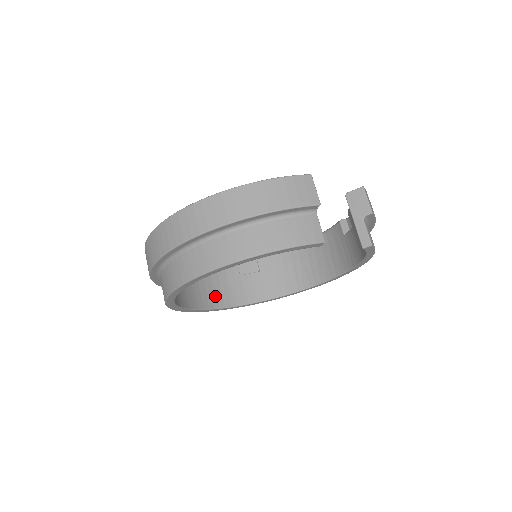
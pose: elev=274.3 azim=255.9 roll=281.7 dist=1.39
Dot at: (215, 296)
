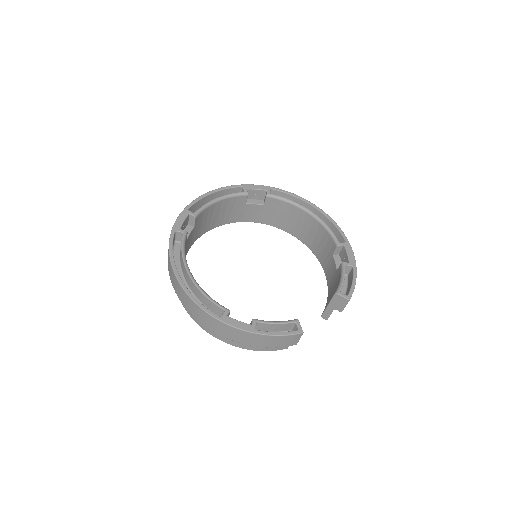
Dot at: (218, 220)
